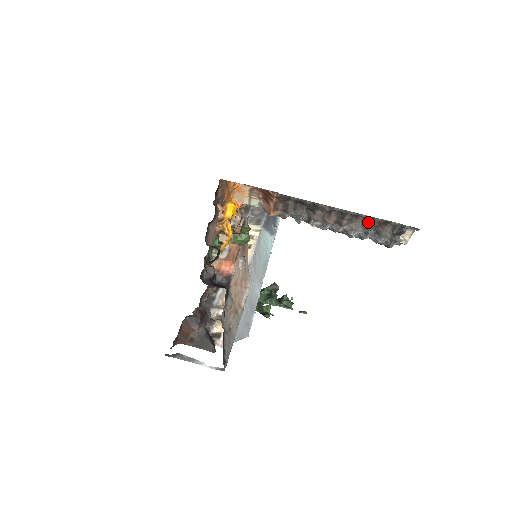
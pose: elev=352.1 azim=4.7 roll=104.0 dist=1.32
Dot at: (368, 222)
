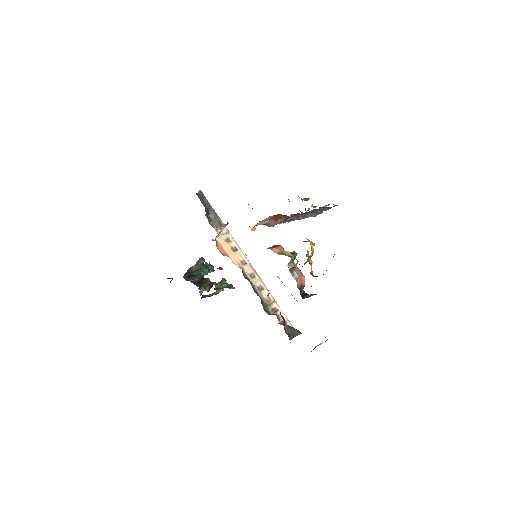
Dot at: (318, 210)
